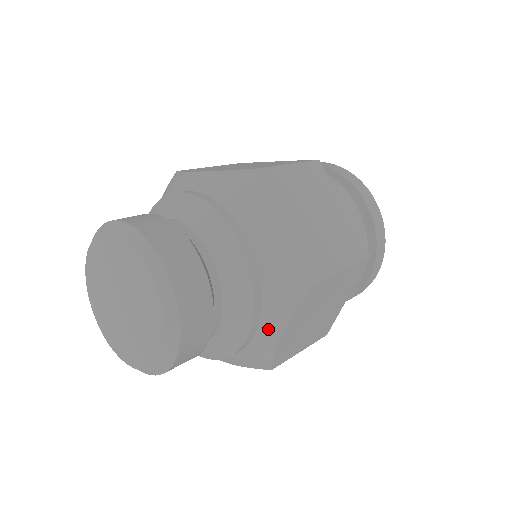
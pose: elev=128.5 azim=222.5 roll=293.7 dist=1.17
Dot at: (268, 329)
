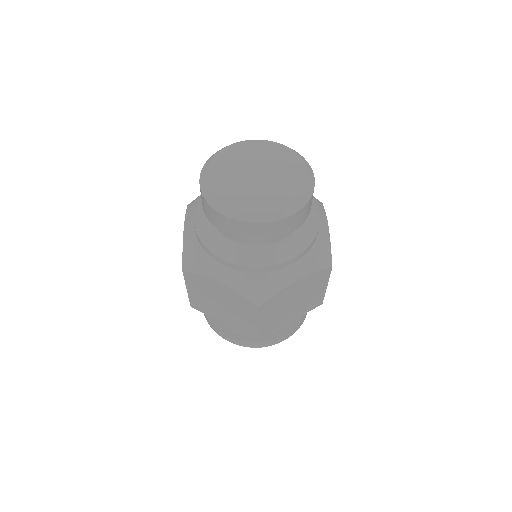
Dot at: (322, 220)
